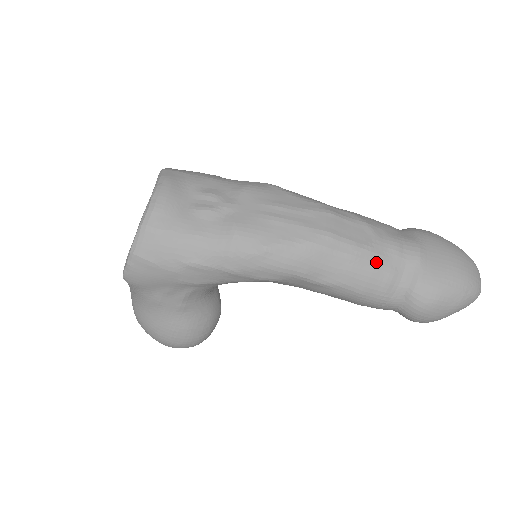
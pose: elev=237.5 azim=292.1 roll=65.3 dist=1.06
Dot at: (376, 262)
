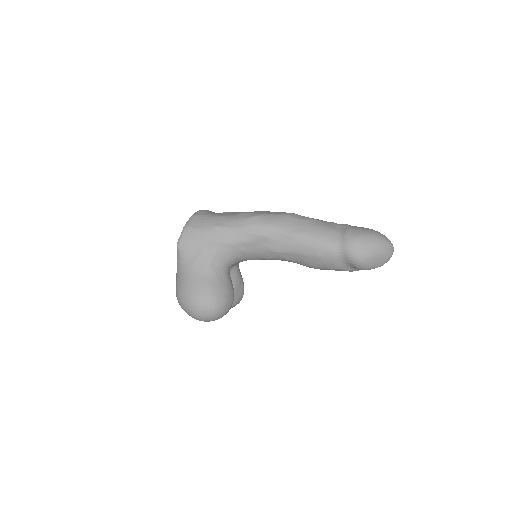
Dot at: (321, 224)
